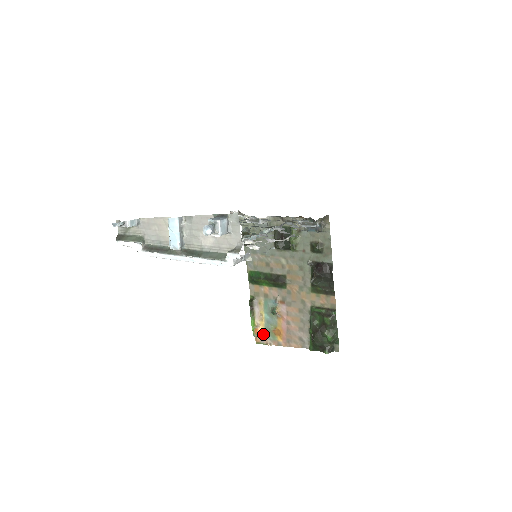
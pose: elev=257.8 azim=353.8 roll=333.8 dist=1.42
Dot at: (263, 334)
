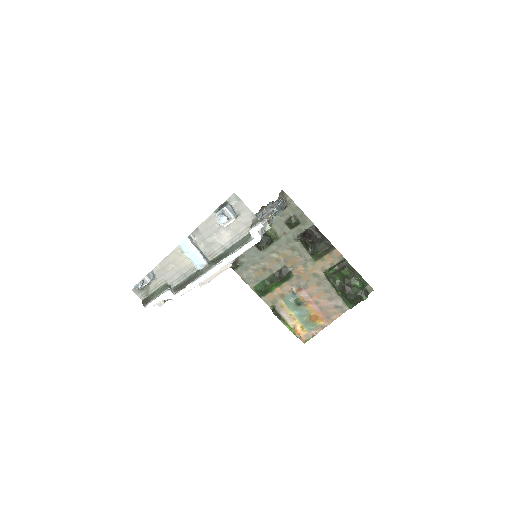
Dot at: (304, 330)
